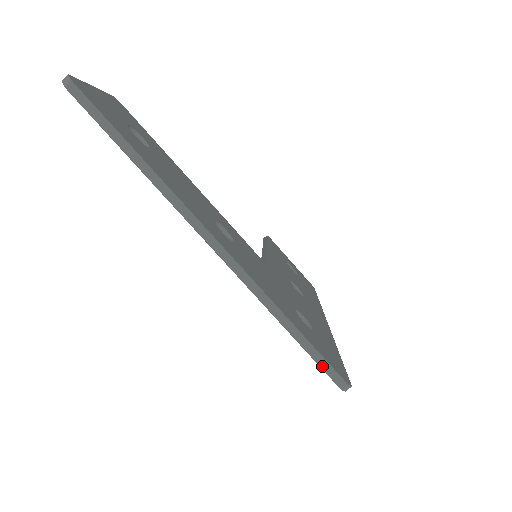
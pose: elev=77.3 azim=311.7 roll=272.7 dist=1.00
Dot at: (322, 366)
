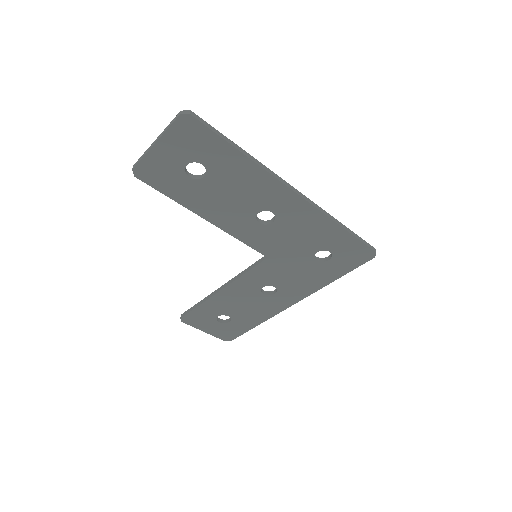
Dot at: (365, 243)
